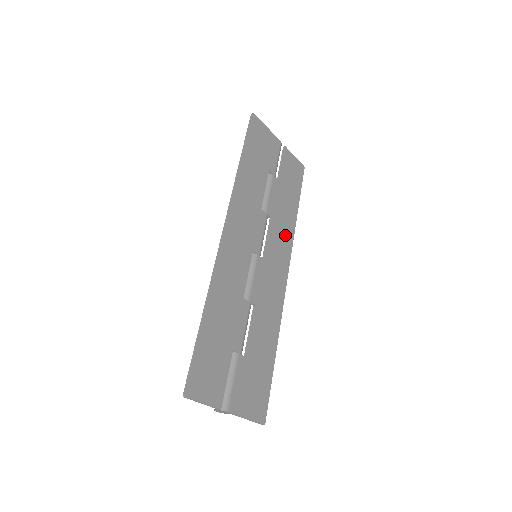
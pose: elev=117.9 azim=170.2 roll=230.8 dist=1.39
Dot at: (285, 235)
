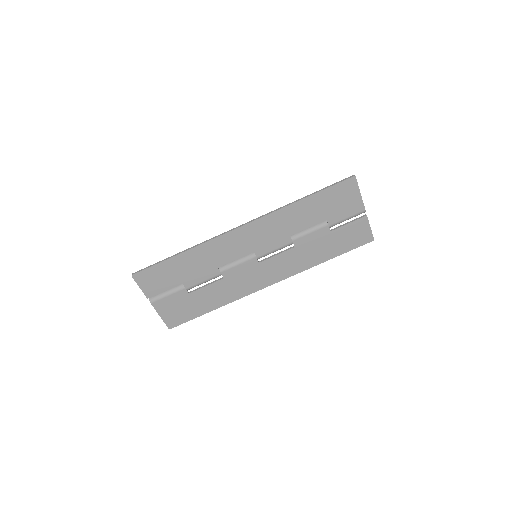
Dot at: (297, 264)
